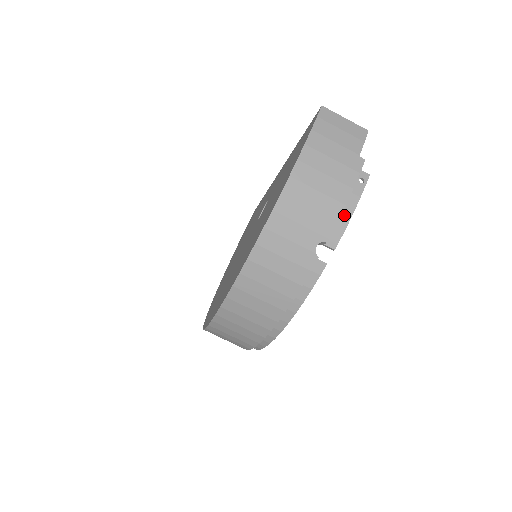
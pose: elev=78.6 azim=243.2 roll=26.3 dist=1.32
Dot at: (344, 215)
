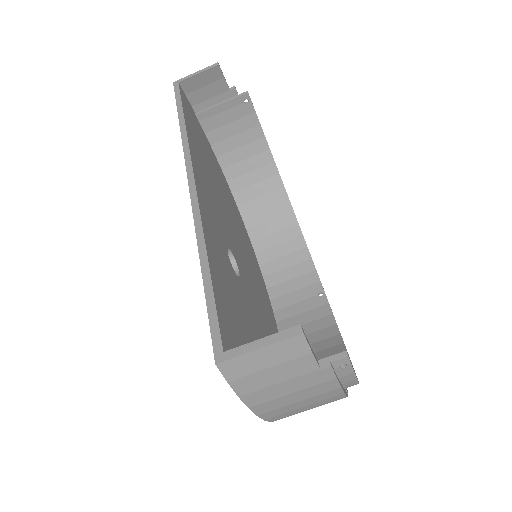
Dot at: (348, 384)
